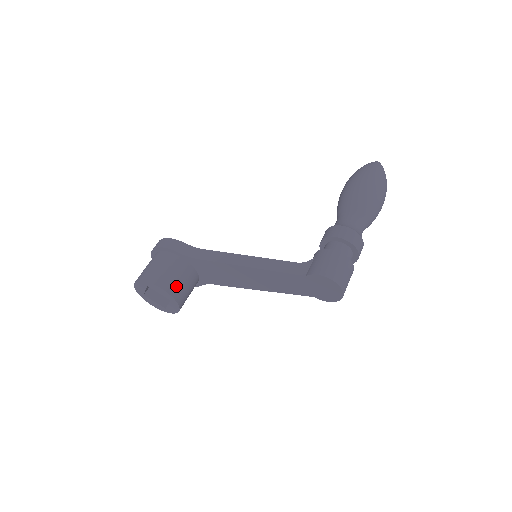
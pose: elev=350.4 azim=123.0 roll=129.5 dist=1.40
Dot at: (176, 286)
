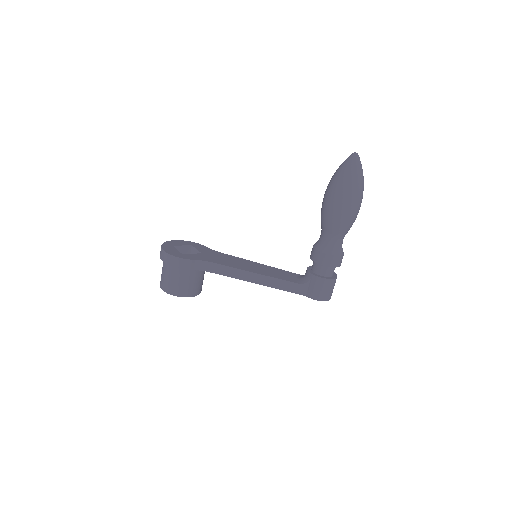
Dot at: (198, 288)
